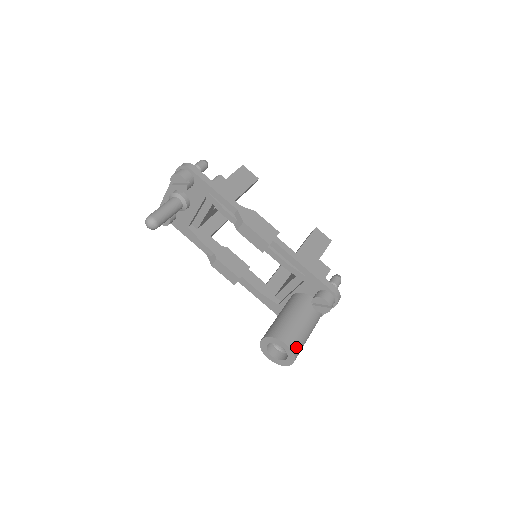
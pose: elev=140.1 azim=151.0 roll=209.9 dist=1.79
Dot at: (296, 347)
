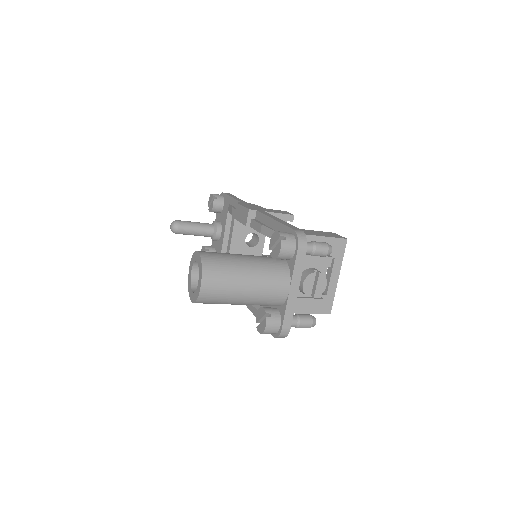
Dot at: (211, 260)
